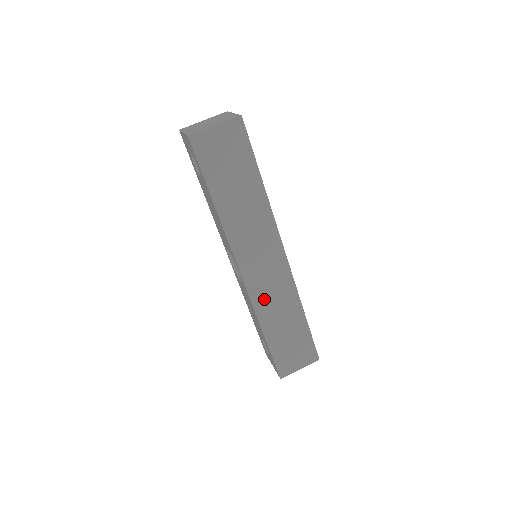
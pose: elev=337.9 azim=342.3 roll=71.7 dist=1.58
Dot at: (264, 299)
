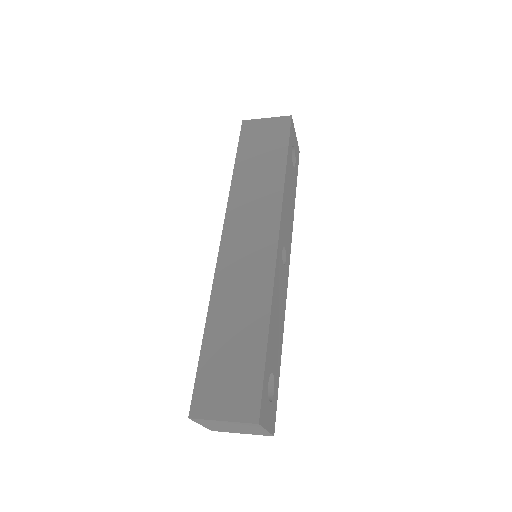
Dot at: (230, 280)
